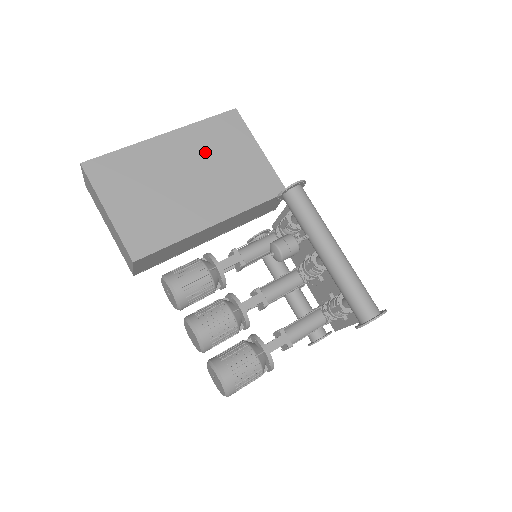
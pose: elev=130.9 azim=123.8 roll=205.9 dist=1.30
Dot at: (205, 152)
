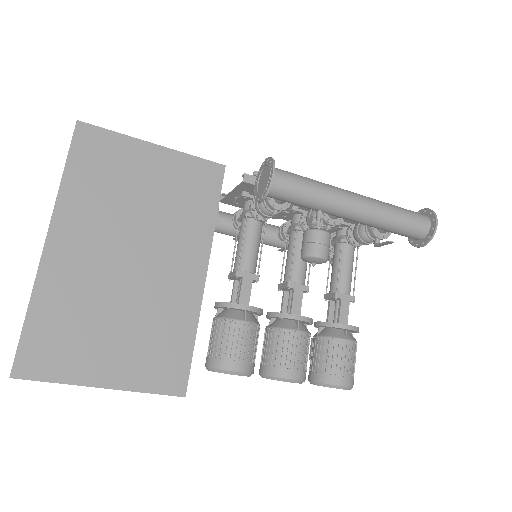
Dot at: (110, 211)
